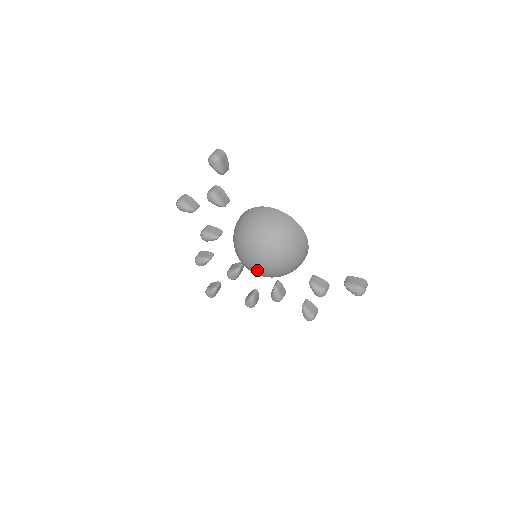
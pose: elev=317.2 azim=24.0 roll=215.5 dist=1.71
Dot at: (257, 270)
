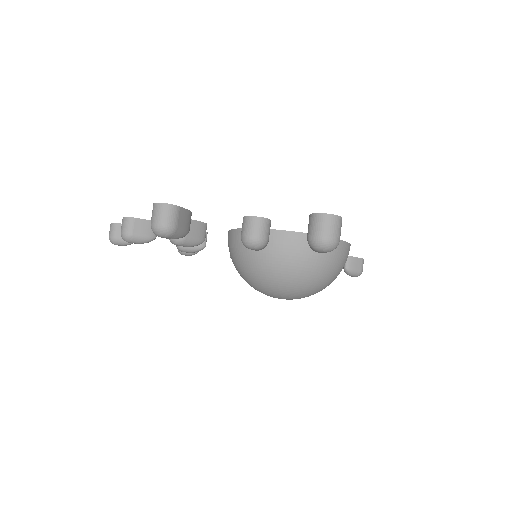
Dot at: occluded
